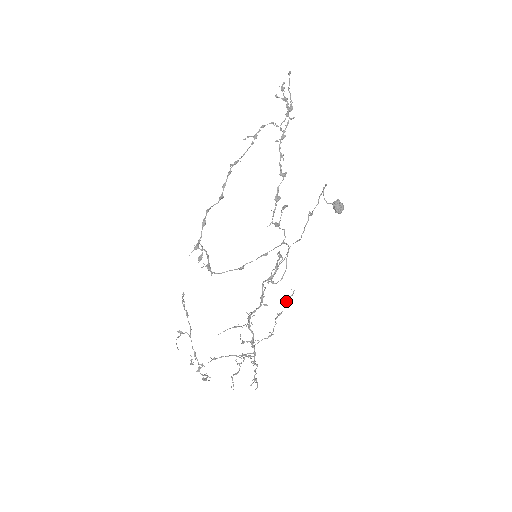
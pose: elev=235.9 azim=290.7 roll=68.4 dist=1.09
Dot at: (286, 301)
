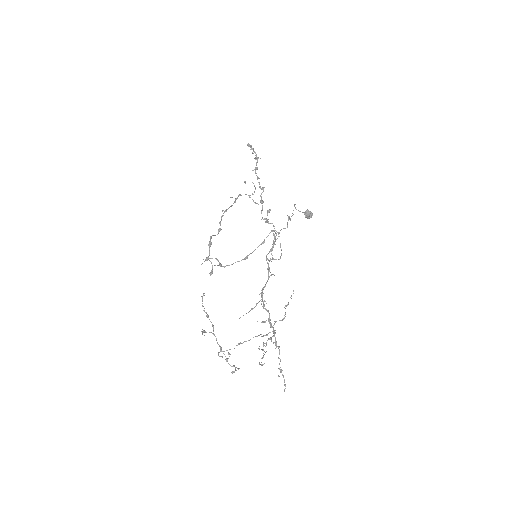
Dot at: occluded
